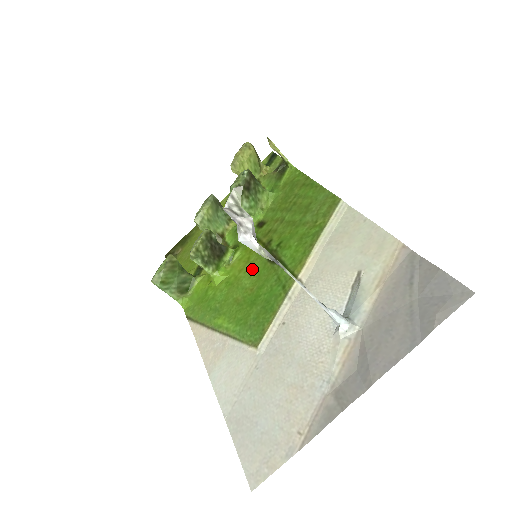
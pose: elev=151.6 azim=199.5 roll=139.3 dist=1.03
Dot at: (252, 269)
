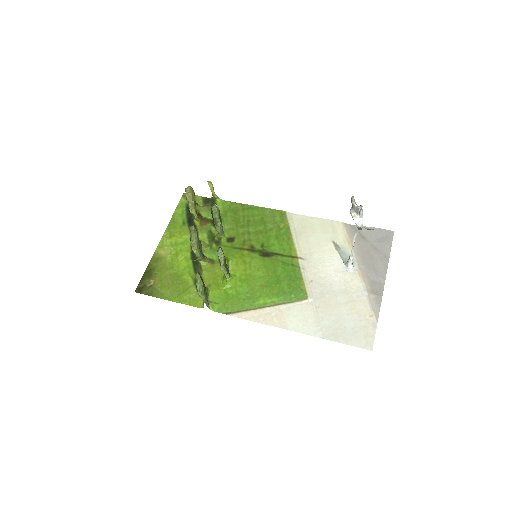
Dot at: (255, 265)
